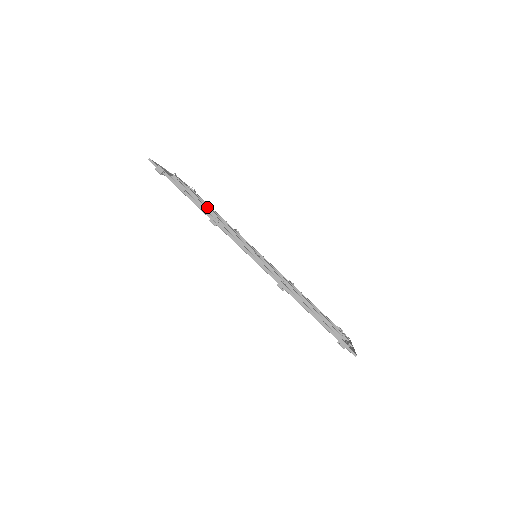
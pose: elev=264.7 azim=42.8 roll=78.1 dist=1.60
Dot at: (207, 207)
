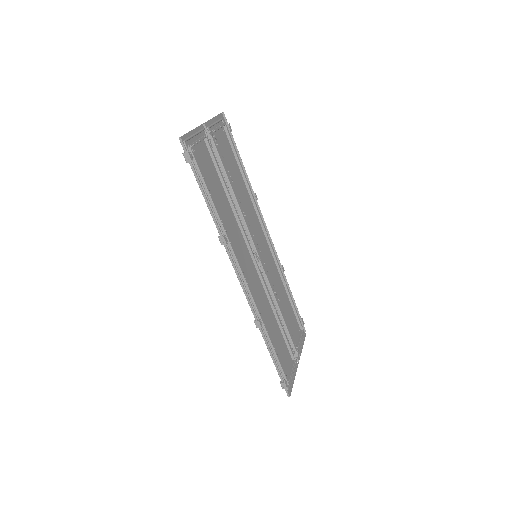
Dot at: (230, 186)
